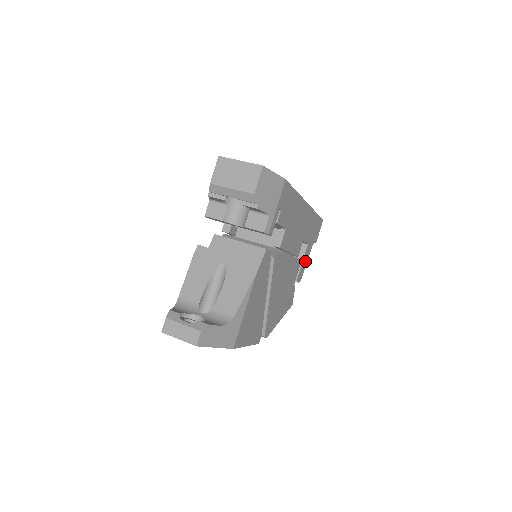
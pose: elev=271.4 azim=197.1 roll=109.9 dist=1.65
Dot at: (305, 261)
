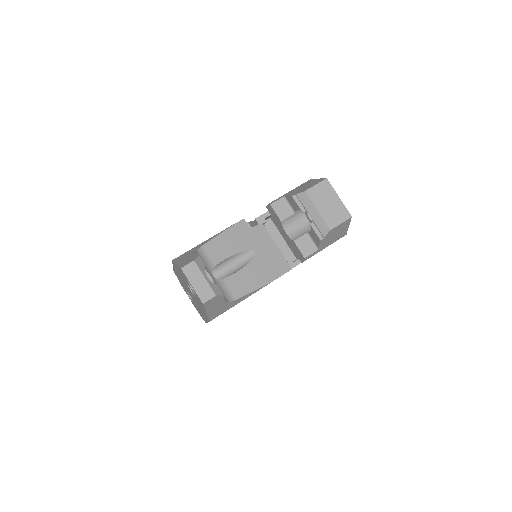
Dot at: occluded
